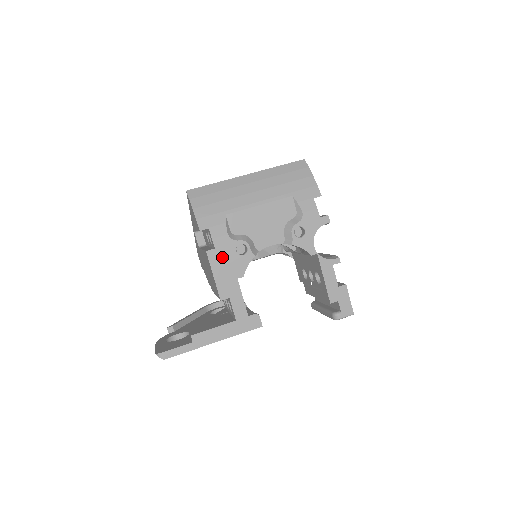
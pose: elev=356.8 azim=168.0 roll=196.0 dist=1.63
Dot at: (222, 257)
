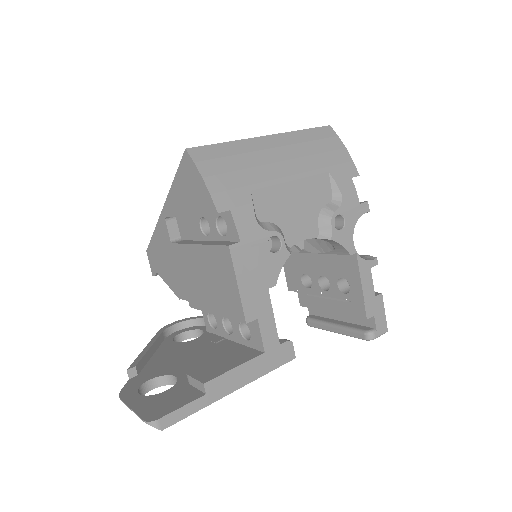
Dot at: (250, 255)
